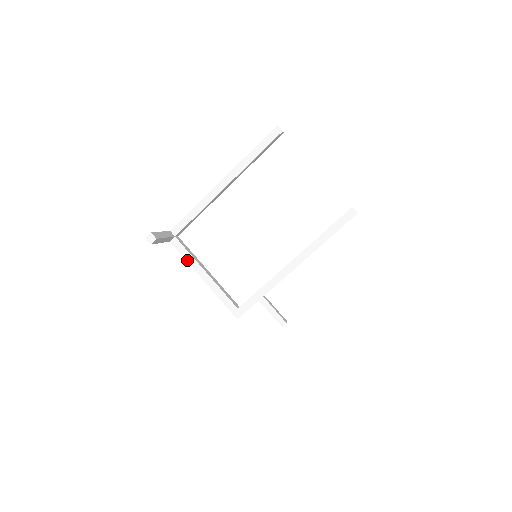
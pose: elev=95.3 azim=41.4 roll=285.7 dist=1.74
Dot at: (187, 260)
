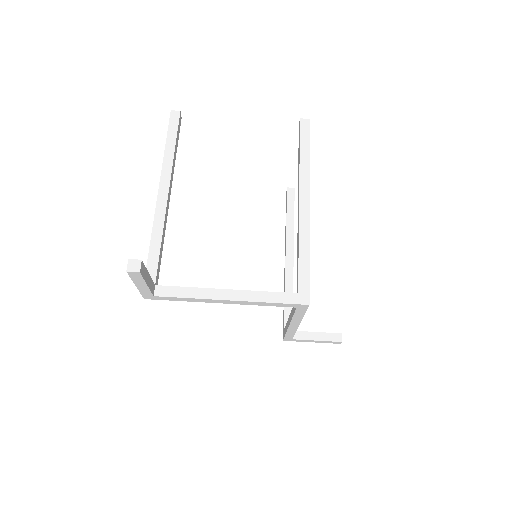
Dot at: (192, 297)
